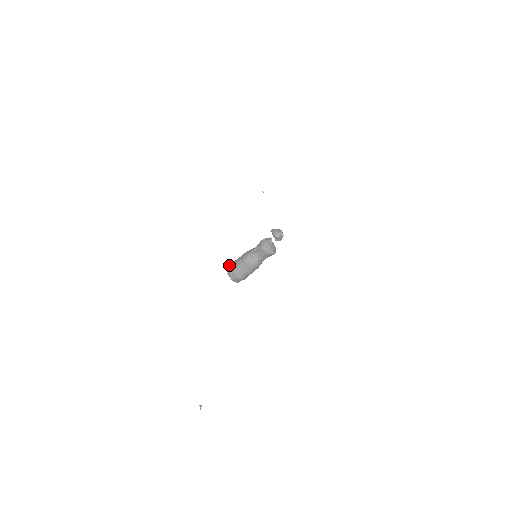
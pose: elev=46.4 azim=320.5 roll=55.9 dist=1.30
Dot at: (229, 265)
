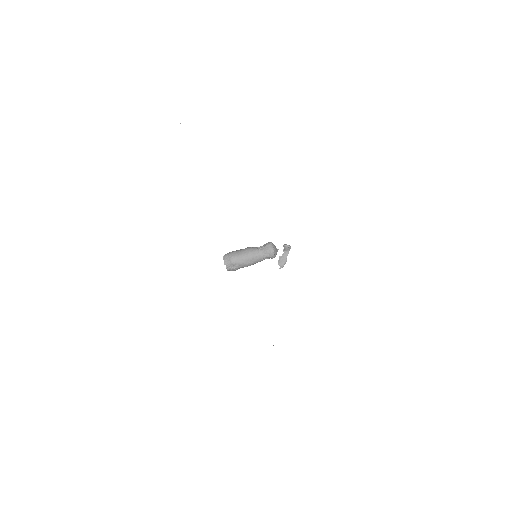
Dot at: occluded
